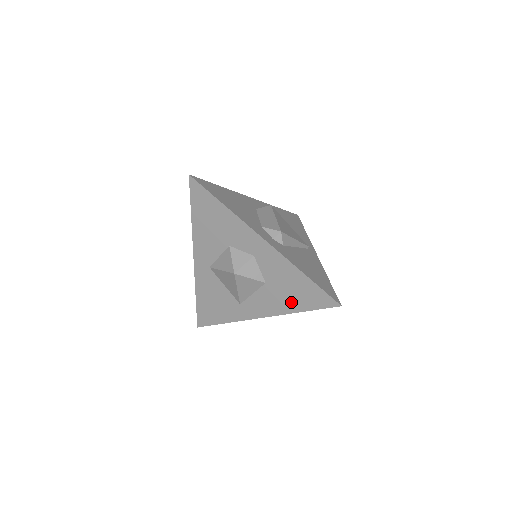
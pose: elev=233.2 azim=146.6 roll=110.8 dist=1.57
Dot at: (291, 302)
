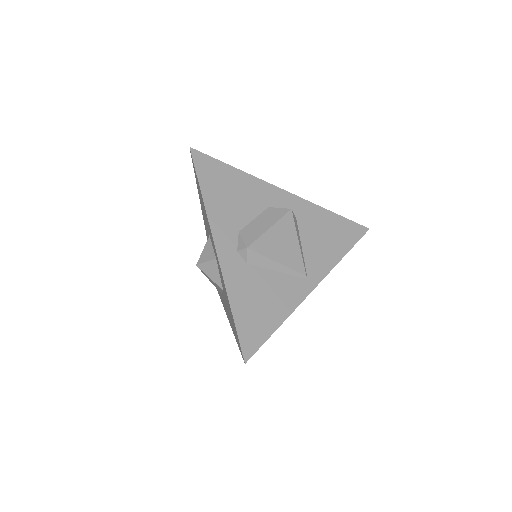
Dot at: occluded
